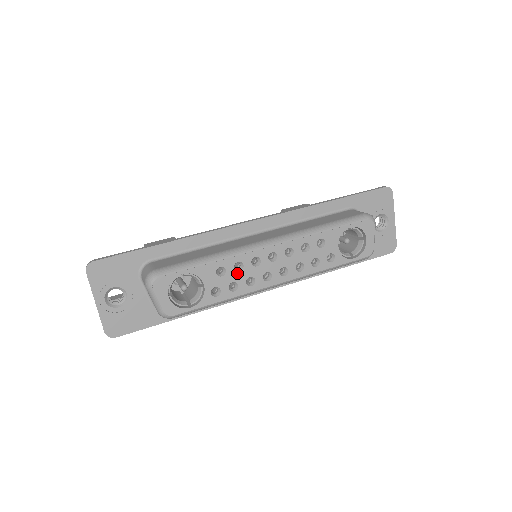
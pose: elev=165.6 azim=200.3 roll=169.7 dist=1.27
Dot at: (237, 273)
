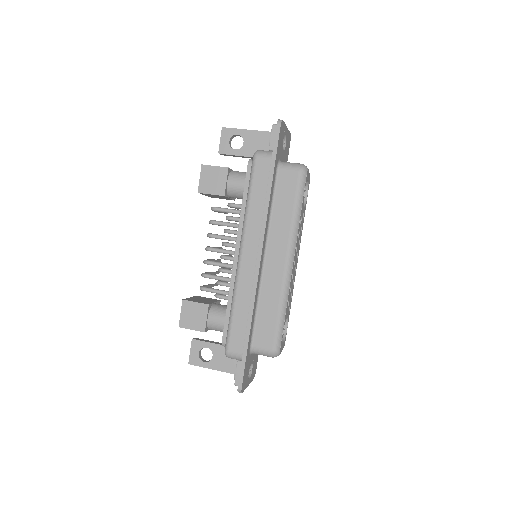
Dot at: occluded
